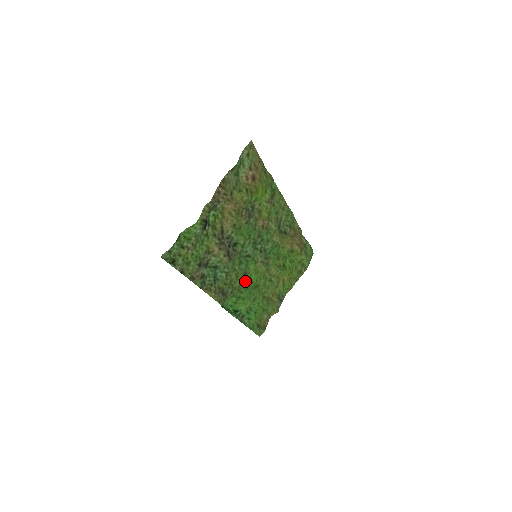
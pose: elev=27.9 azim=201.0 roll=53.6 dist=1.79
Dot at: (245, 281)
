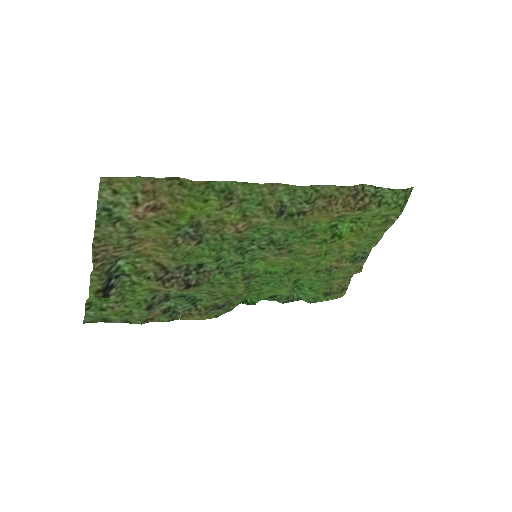
Dot at: (258, 279)
